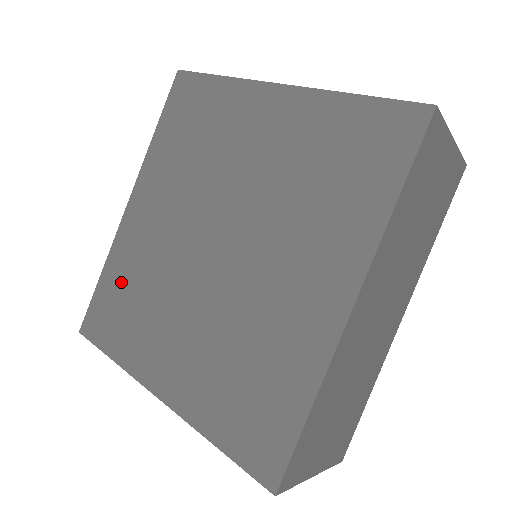
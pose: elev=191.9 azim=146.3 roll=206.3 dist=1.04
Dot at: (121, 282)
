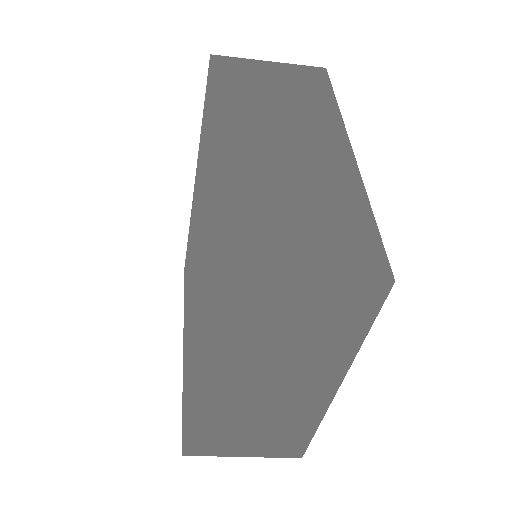
Dot at: occluded
